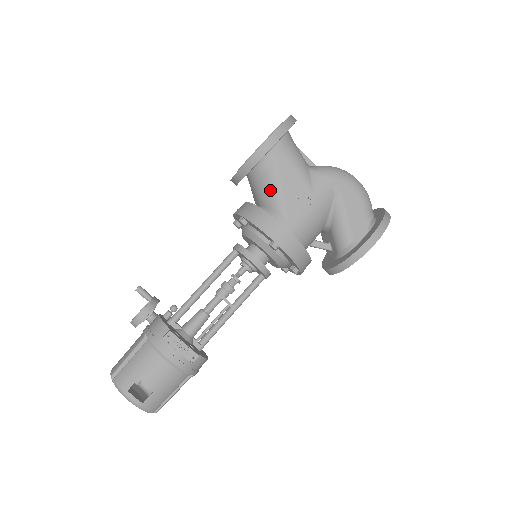
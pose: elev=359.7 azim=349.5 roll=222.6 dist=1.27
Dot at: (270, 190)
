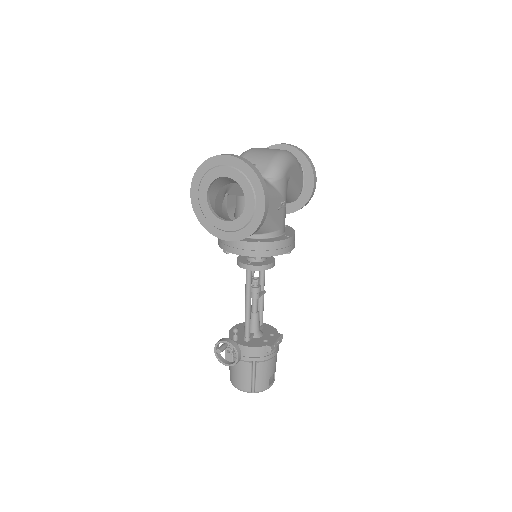
Dot at: (264, 225)
